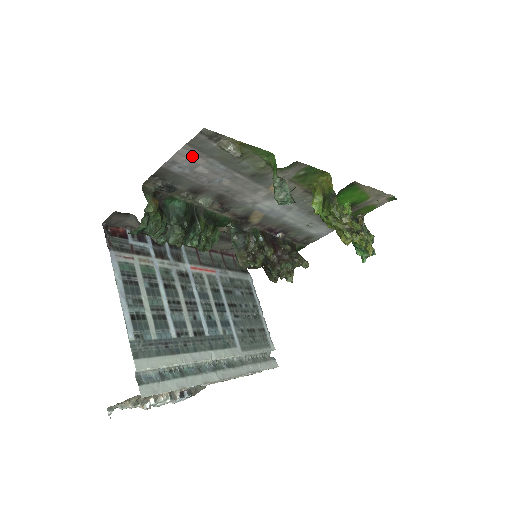
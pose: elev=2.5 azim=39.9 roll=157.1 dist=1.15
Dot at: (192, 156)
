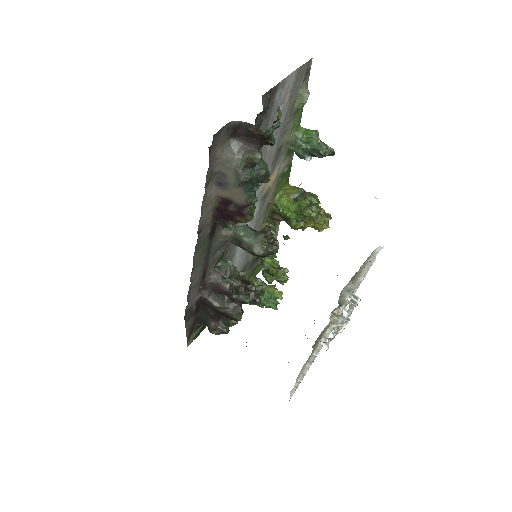
Dot at: (290, 87)
